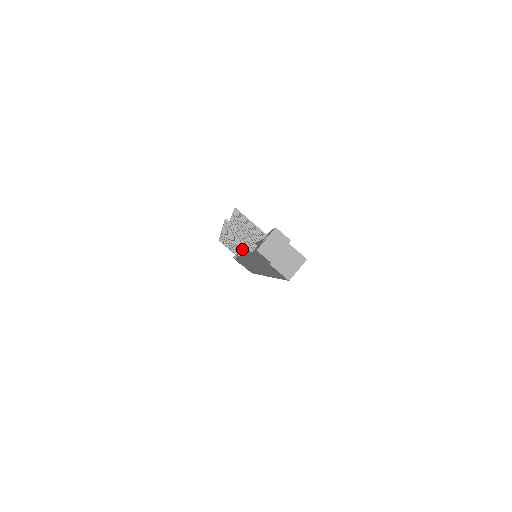
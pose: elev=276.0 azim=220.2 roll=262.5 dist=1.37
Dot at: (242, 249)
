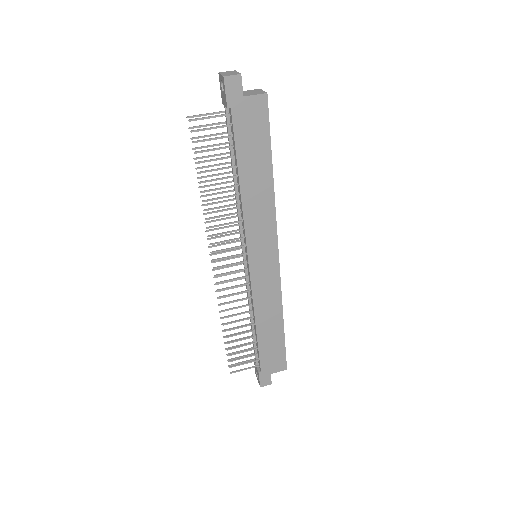
Dot at: (238, 238)
